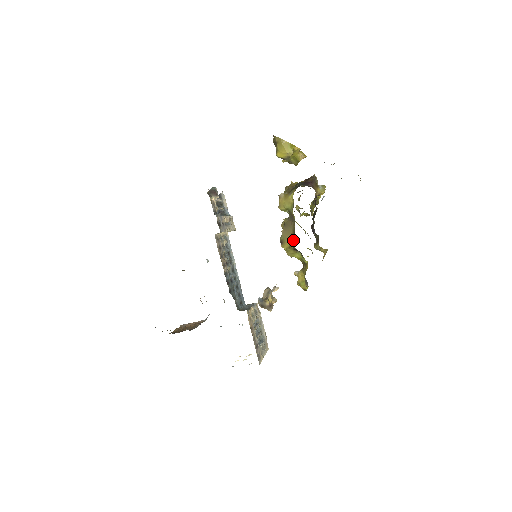
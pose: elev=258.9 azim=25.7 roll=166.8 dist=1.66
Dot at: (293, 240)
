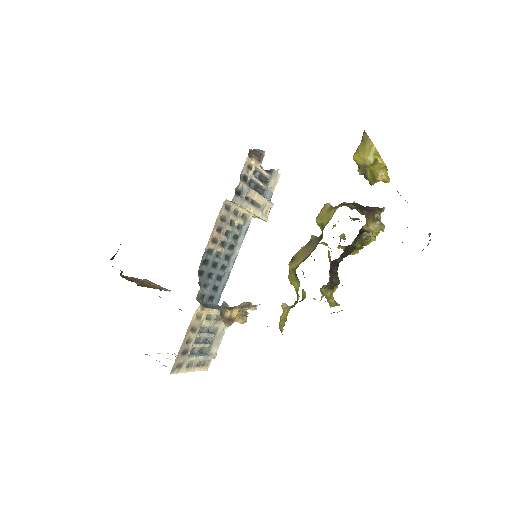
Dot at: occluded
